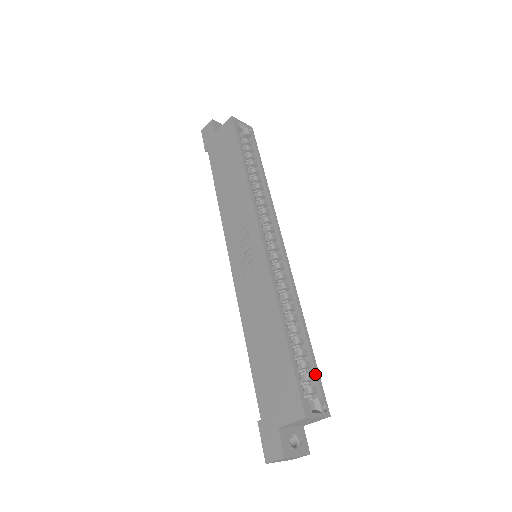
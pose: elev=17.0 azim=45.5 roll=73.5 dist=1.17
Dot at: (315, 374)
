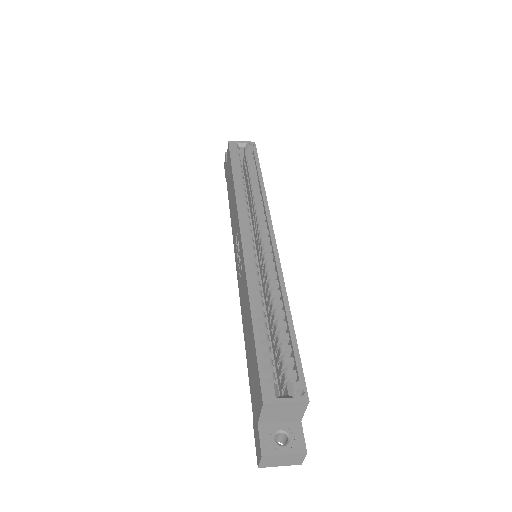
Dot at: (294, 357)
